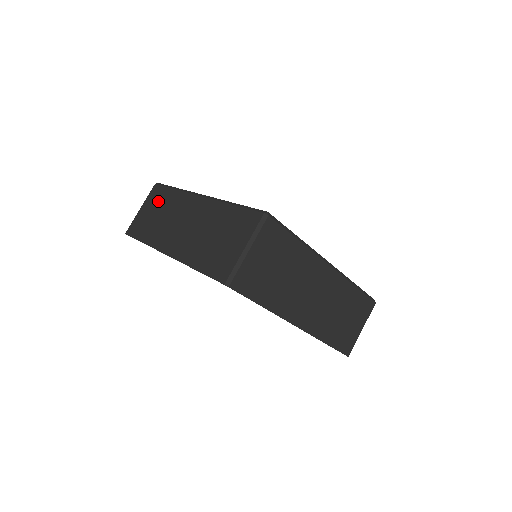
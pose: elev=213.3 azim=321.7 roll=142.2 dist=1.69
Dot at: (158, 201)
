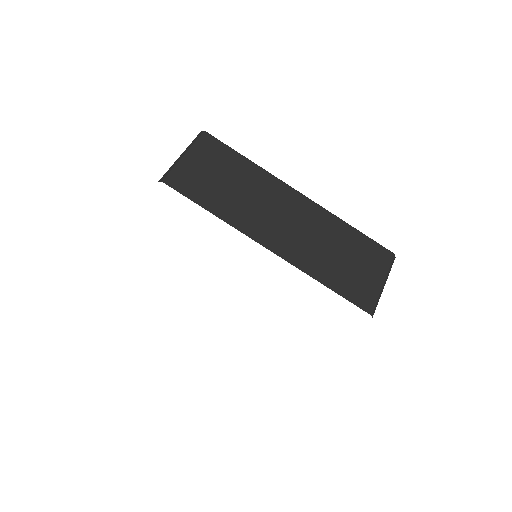
Dot at: occluded
